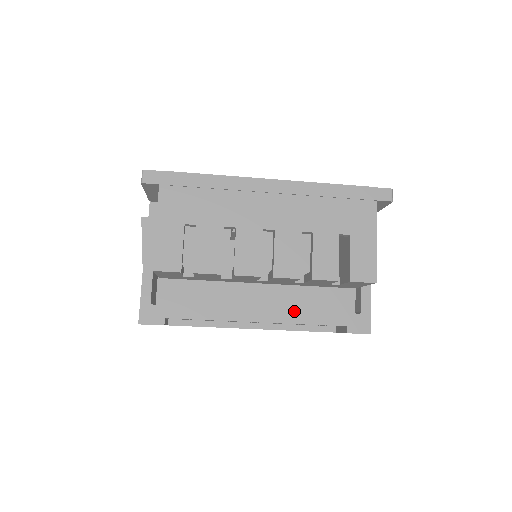
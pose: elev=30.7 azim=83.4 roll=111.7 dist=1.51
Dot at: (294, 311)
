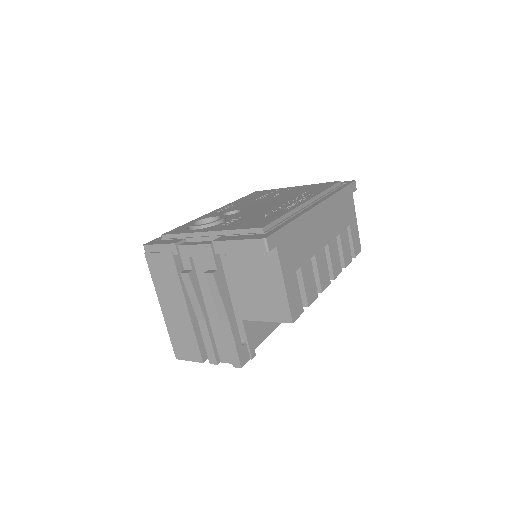
Dot at: occluded
